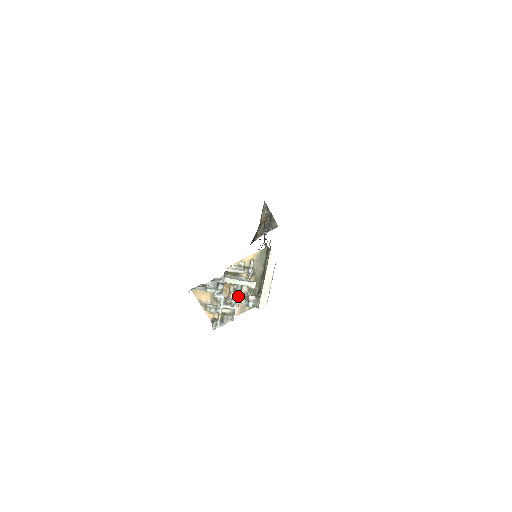
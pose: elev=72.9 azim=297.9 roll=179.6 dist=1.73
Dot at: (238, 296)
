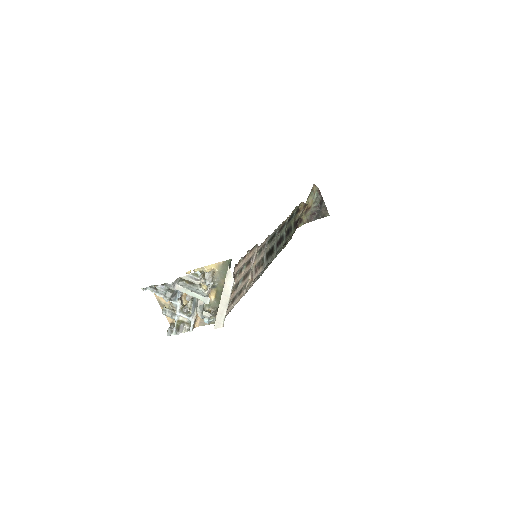
Dot at: (195, 307)
